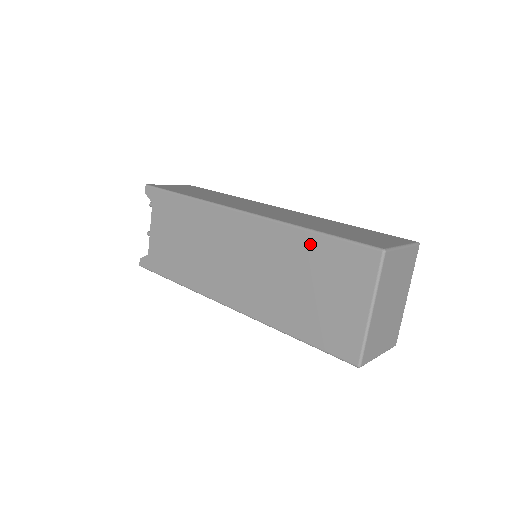
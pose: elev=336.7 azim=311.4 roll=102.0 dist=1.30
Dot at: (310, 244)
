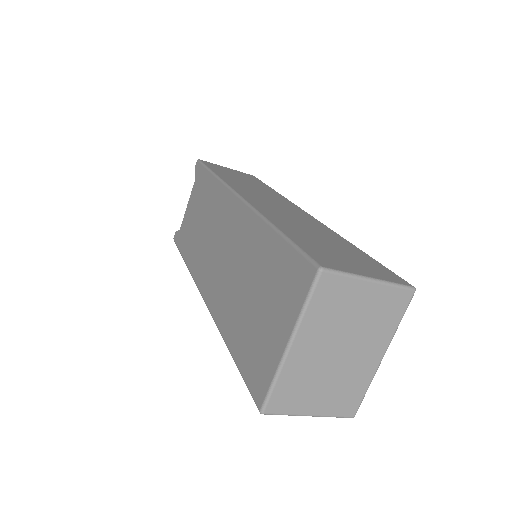
Dot at: (269, 244)
